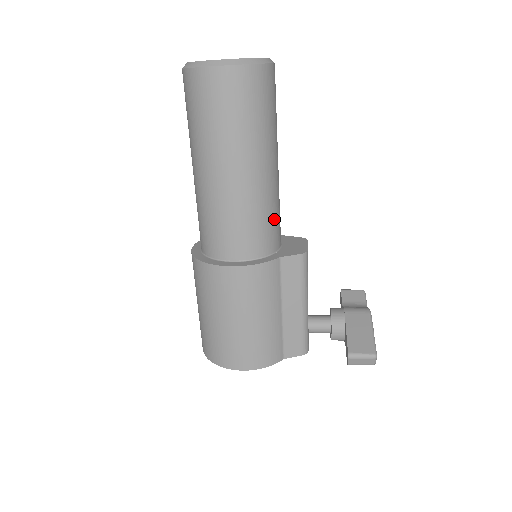
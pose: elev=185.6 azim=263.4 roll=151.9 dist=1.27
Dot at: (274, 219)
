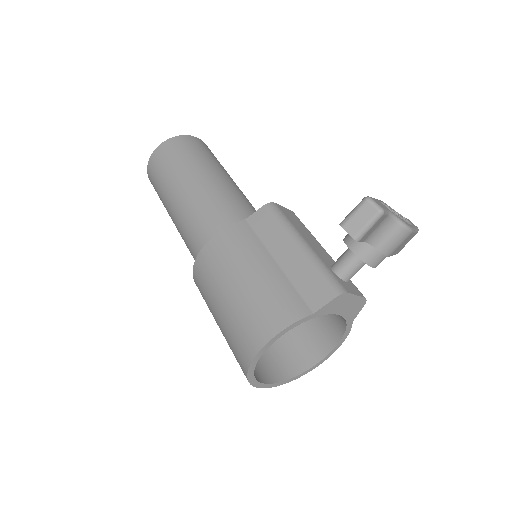
Dot at: (236, 205)
